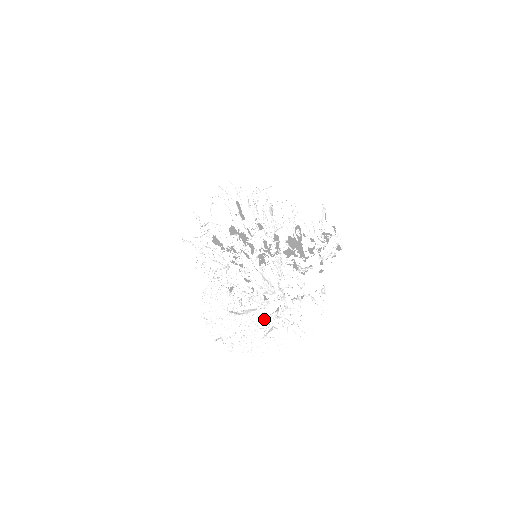
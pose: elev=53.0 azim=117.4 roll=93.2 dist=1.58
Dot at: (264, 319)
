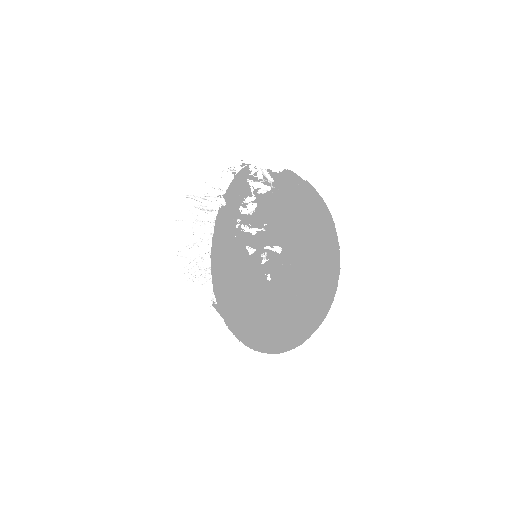
Dot at: (237, 245)
